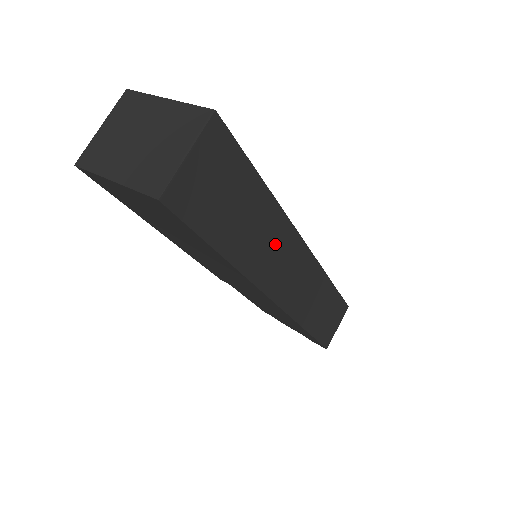
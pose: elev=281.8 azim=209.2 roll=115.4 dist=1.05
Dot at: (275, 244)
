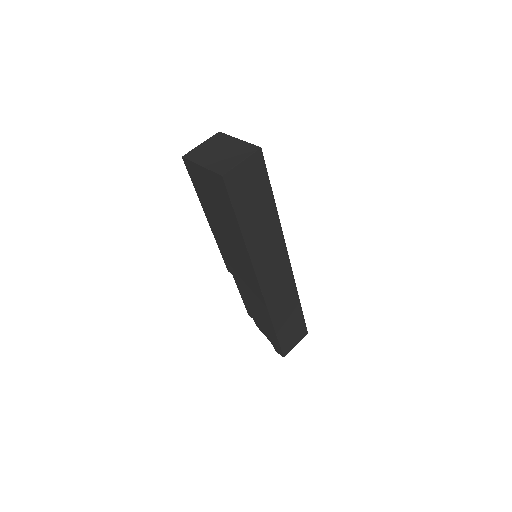
Dot at: (270, 242)
